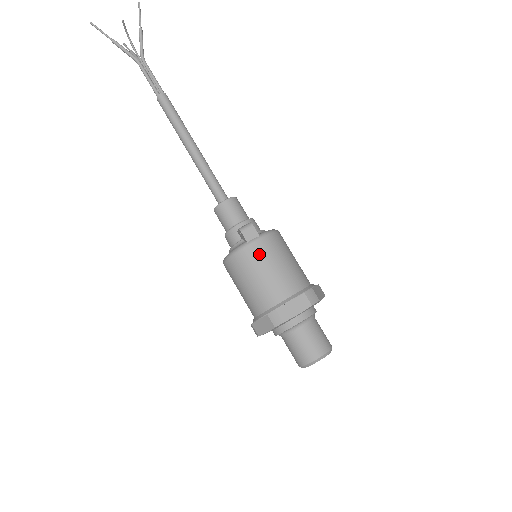
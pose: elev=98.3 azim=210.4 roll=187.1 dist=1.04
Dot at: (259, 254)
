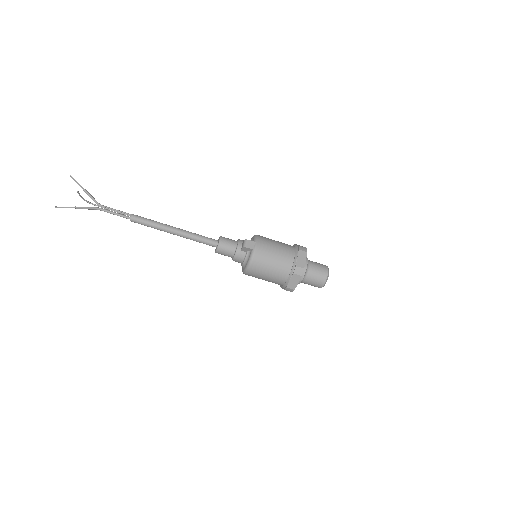
Dot at: (264, 250)
